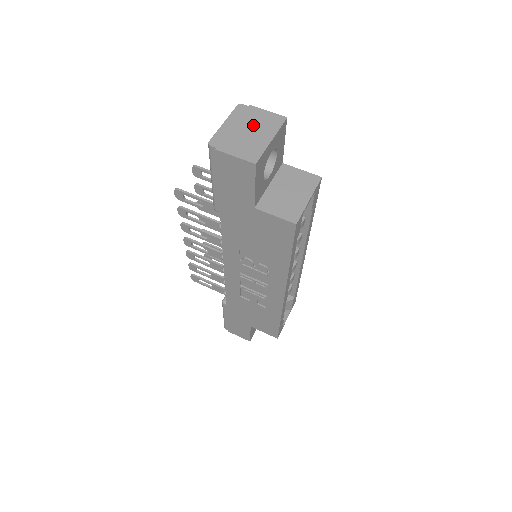
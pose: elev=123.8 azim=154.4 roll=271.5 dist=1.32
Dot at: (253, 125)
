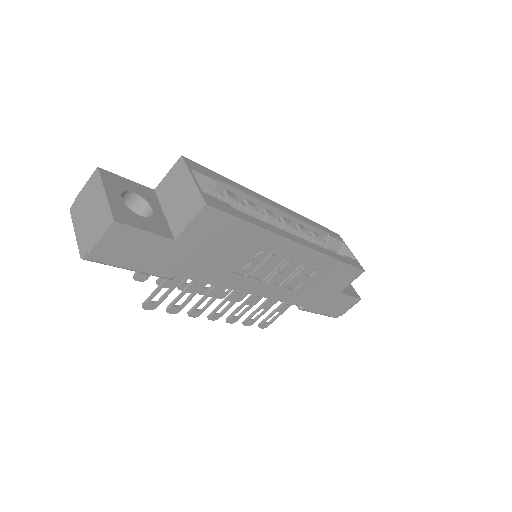
Dot at: (88, 205)
